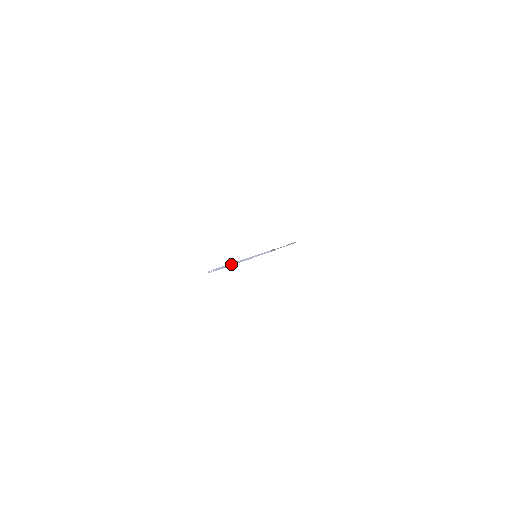
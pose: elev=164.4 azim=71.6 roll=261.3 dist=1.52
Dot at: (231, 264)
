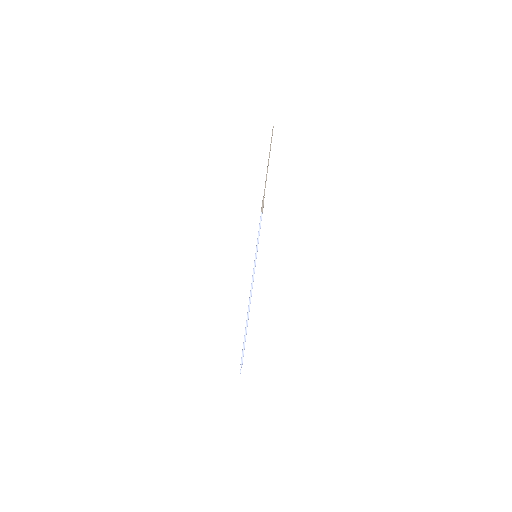
Dot at: occluded
